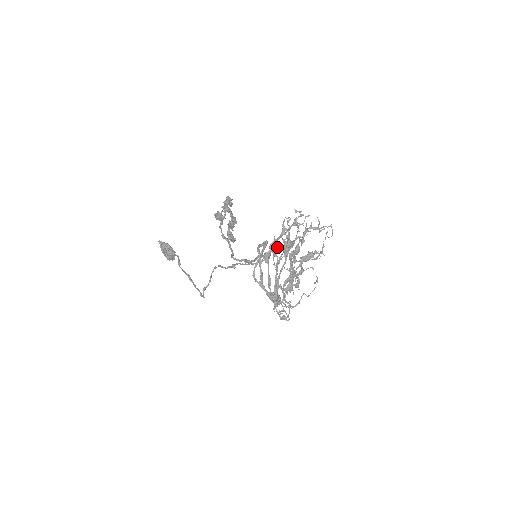
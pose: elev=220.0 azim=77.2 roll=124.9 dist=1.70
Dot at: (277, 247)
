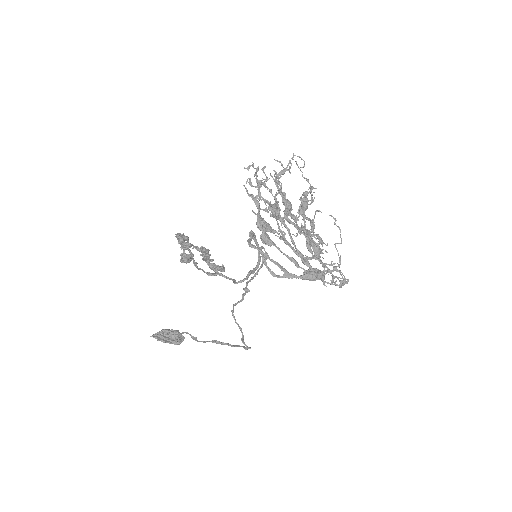
Dot at: (266, 222)
